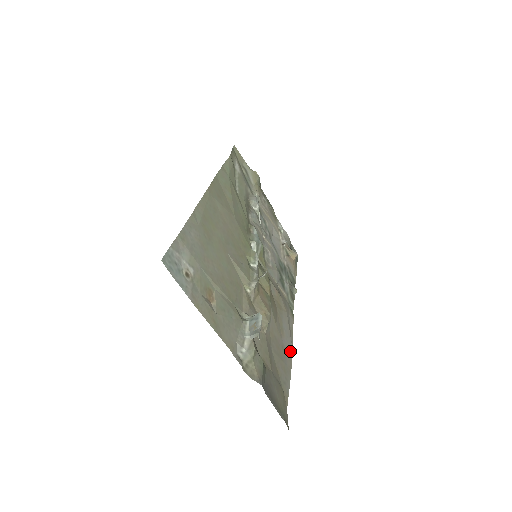
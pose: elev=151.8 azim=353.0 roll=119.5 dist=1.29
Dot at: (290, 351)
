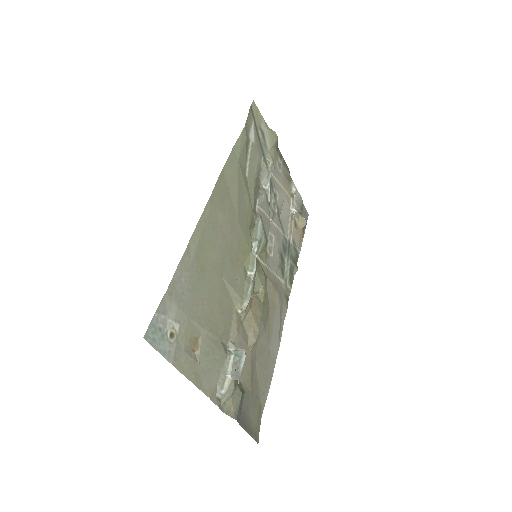
Dot at: (276, 352)
